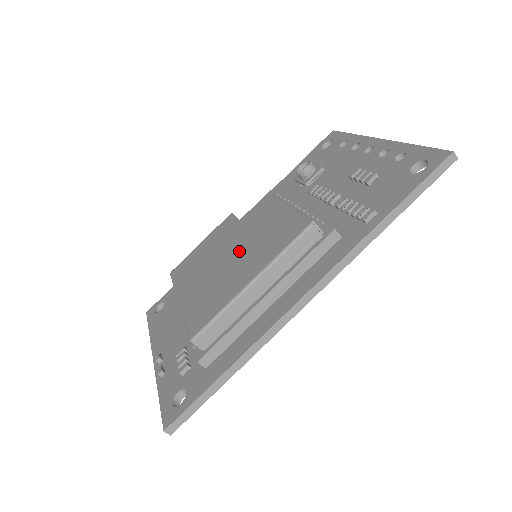
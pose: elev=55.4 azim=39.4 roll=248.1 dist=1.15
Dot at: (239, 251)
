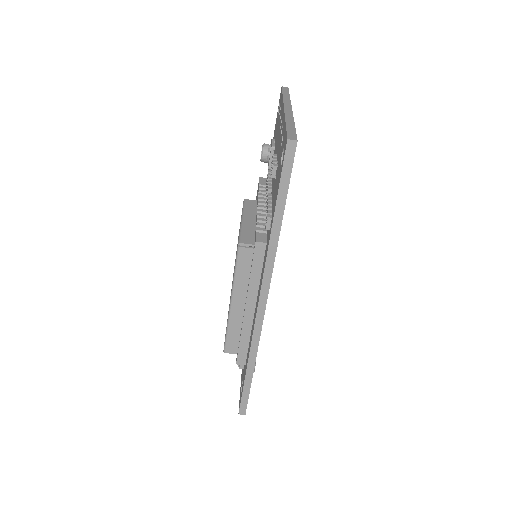
Dot at: occluded
